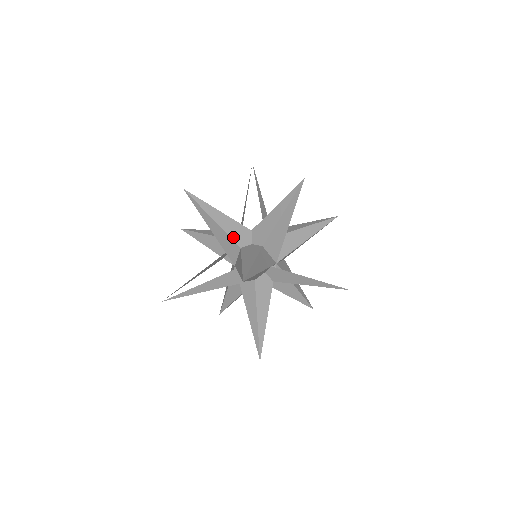
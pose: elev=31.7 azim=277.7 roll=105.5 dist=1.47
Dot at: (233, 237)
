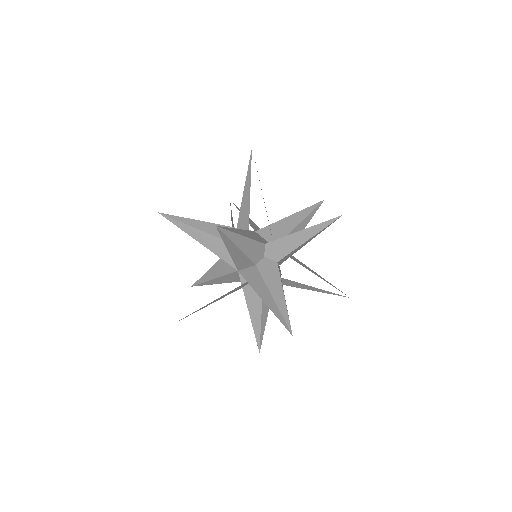
Dot at: (251, 257)
